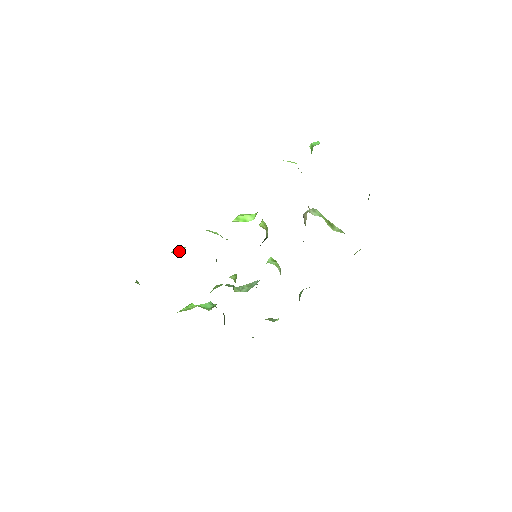
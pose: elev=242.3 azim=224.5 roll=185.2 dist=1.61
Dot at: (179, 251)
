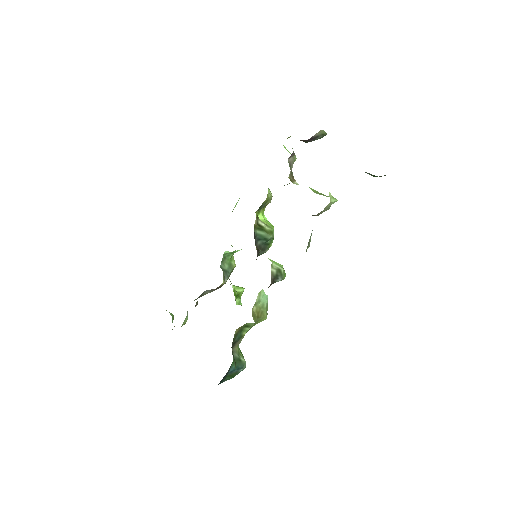
Dot at: occluded
